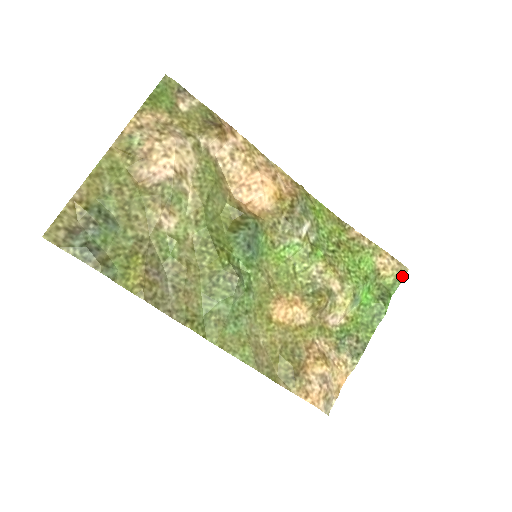
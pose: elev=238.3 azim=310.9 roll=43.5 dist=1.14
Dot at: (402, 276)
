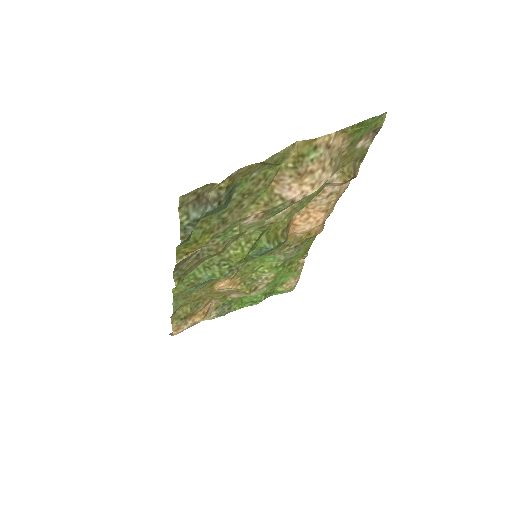
Dot at: (288, 291)
